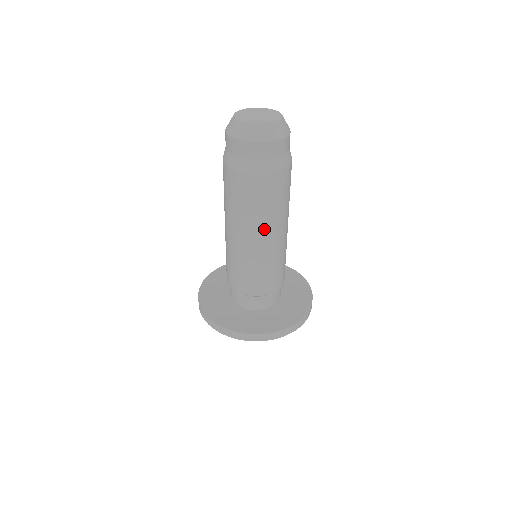
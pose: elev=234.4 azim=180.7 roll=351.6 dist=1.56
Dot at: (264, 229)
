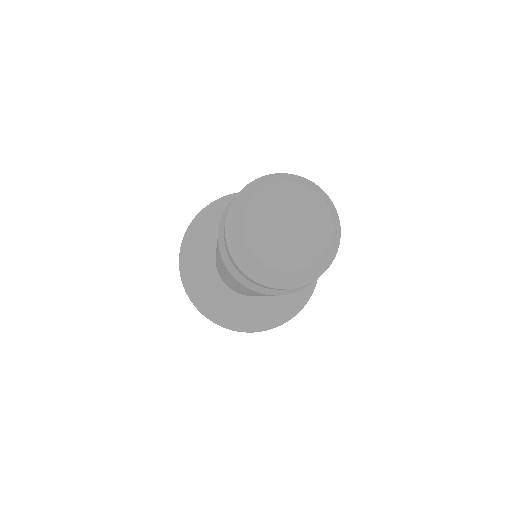
Dot at: occluded
